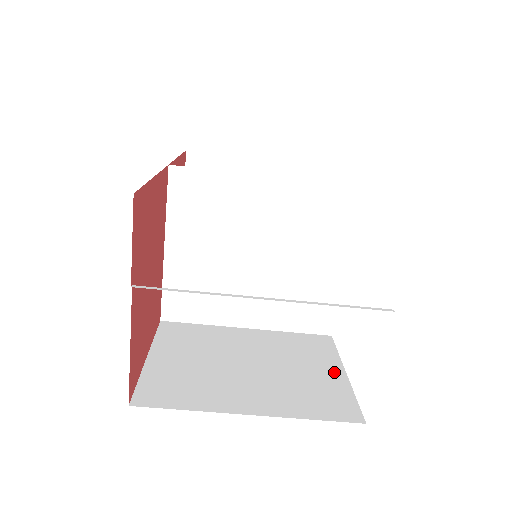
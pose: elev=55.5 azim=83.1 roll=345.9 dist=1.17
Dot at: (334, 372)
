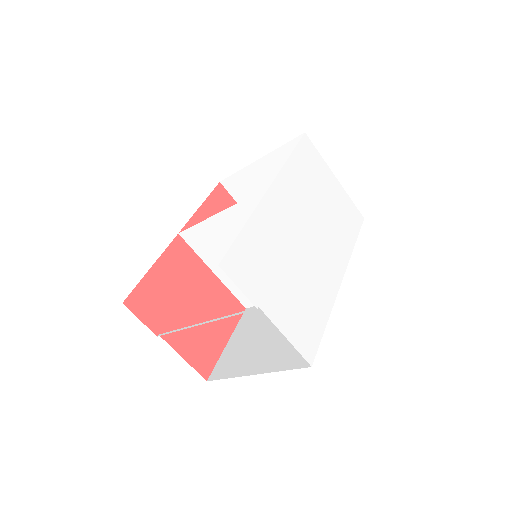
Dot at: occluded
